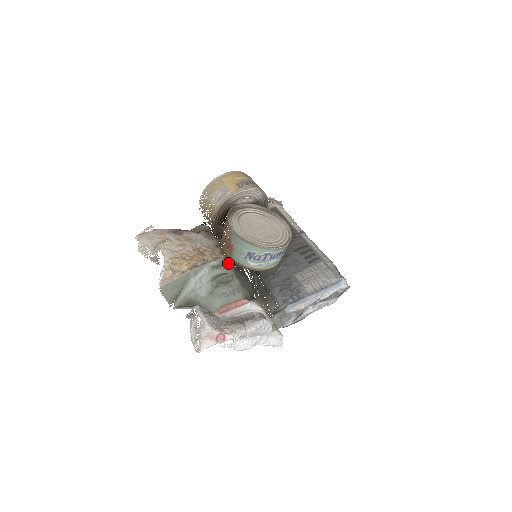
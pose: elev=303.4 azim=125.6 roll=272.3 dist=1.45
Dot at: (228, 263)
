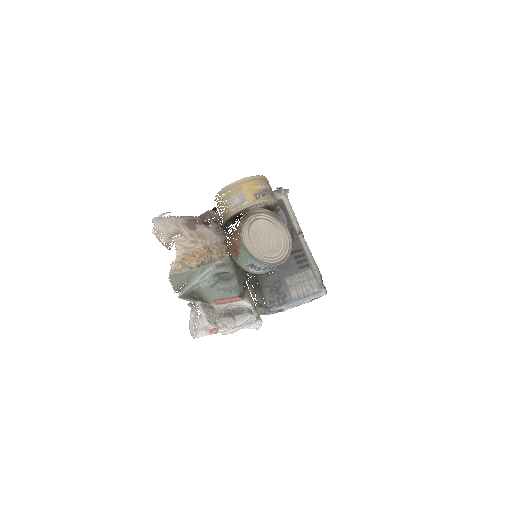
Dot at: (231, 262)
